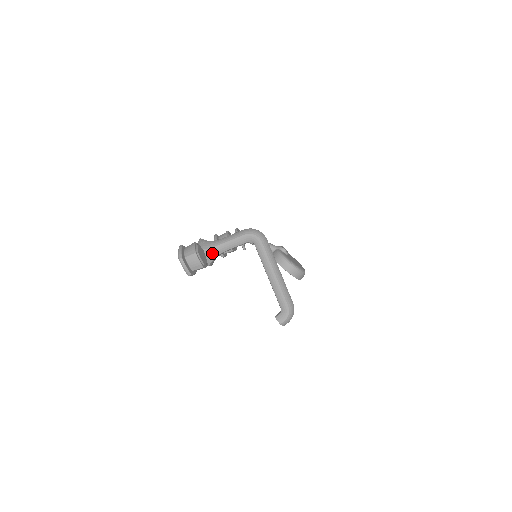
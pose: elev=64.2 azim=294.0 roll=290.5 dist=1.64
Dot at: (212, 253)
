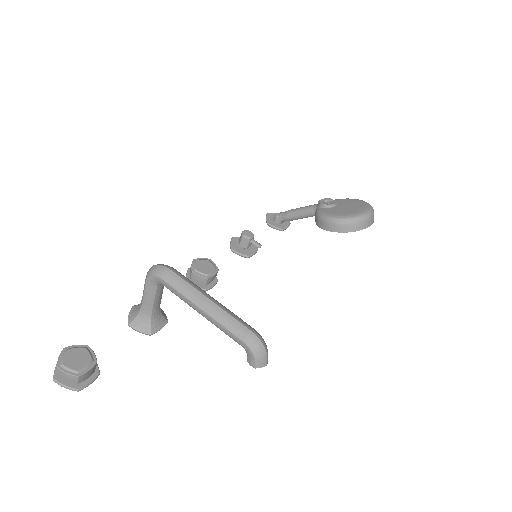
Dot at: (143, 320)
